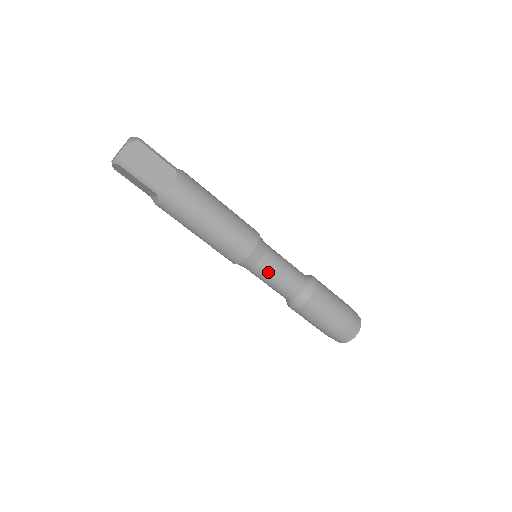
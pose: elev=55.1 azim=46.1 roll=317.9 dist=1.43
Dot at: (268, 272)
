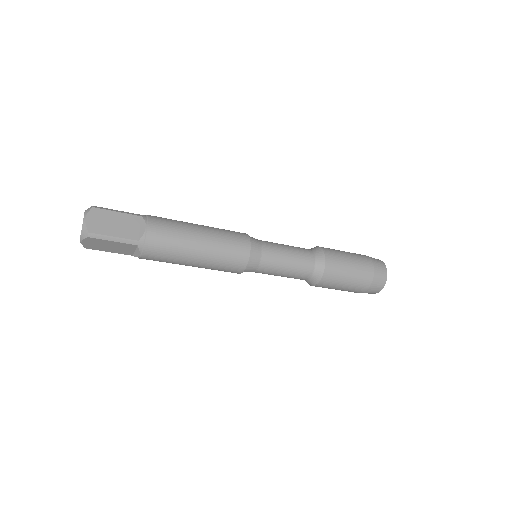
Dot at: occluded
